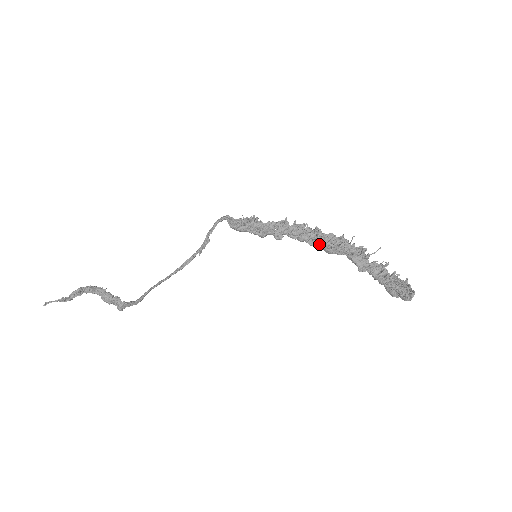
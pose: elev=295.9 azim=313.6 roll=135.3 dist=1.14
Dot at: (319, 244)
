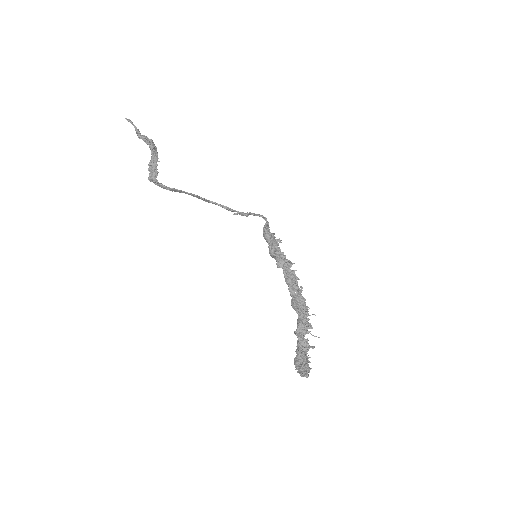
Dot at: (293, 295)
